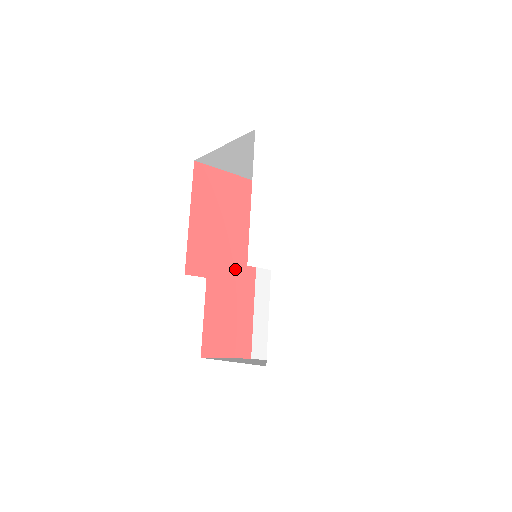
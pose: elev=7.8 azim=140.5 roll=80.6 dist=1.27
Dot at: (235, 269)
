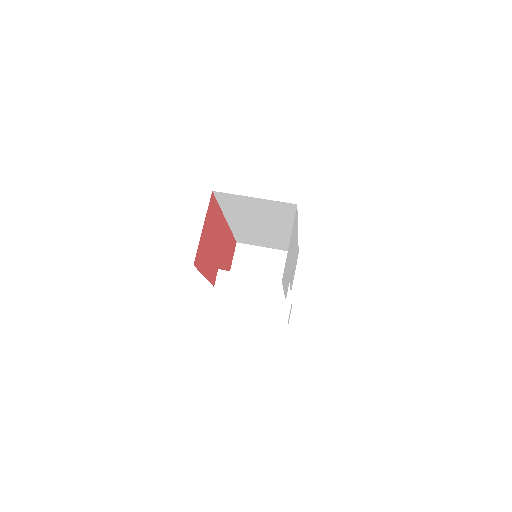
Dot at: (222, 242)
